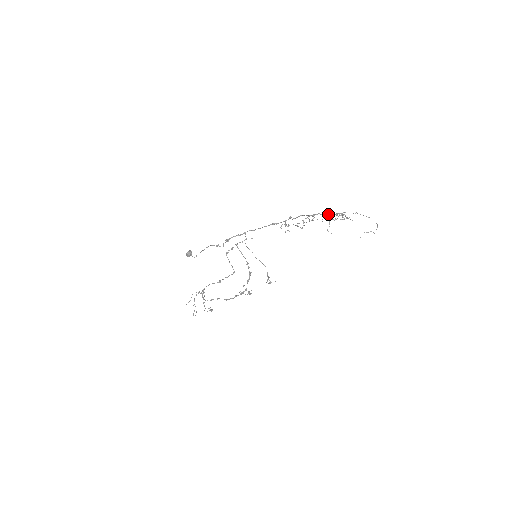
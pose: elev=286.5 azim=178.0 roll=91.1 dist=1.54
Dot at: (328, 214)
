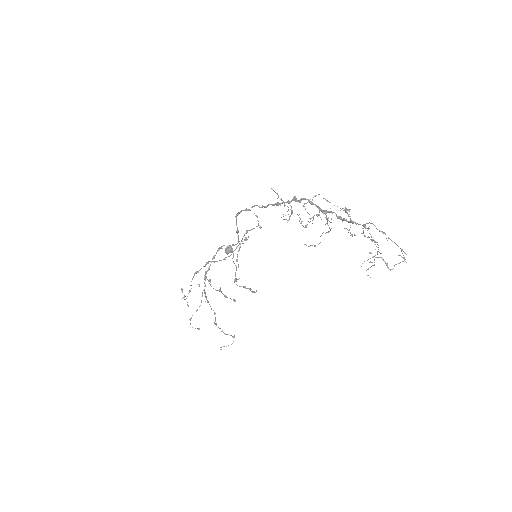
Dot at: occluded
